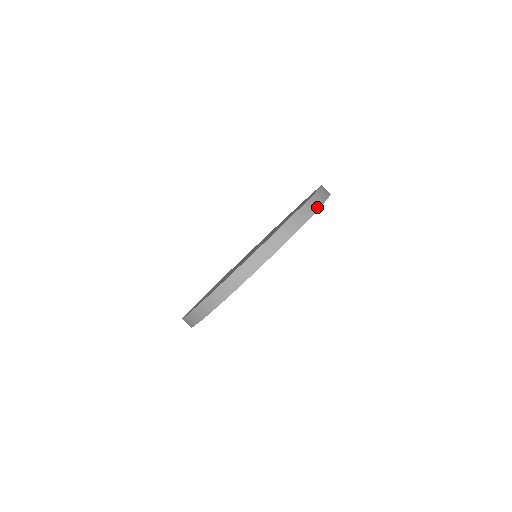
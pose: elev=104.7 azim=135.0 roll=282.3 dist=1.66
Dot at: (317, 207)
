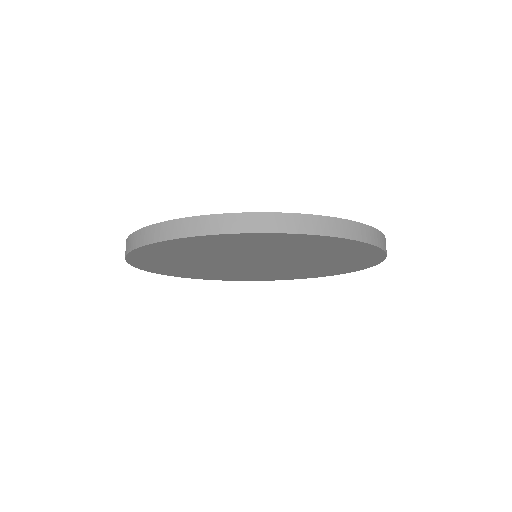
Dot at: (347, 235)
